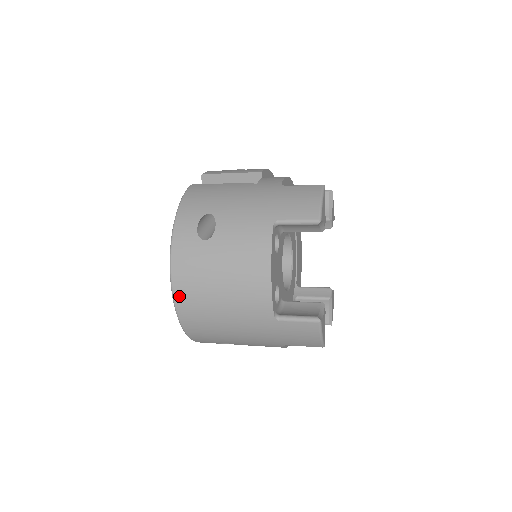
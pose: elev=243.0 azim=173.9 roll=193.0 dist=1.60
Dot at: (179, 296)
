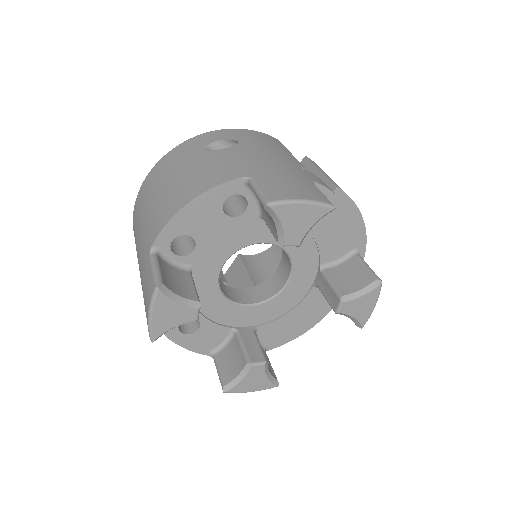
Dot at: (150, 175)
